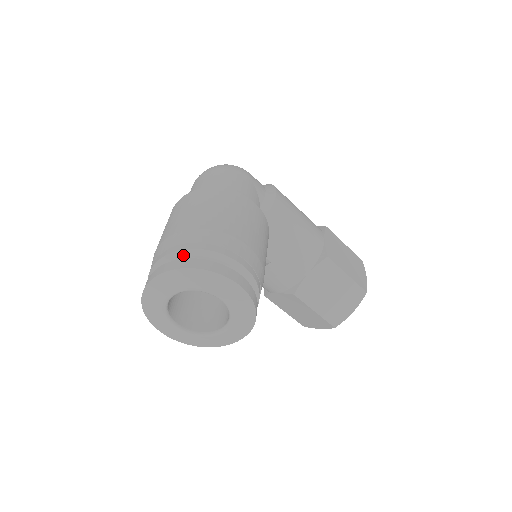
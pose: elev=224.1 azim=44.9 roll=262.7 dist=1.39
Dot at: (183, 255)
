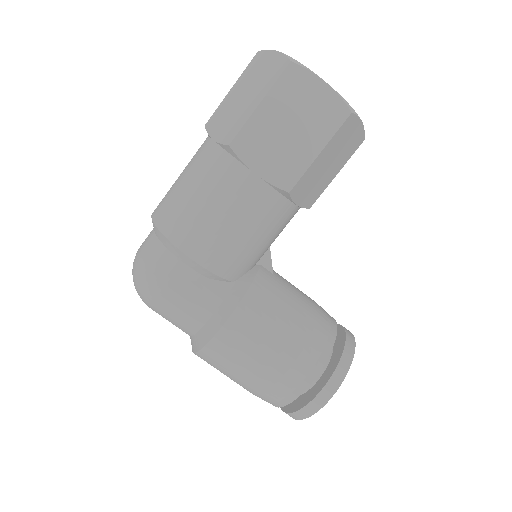
Dot at: occluded
